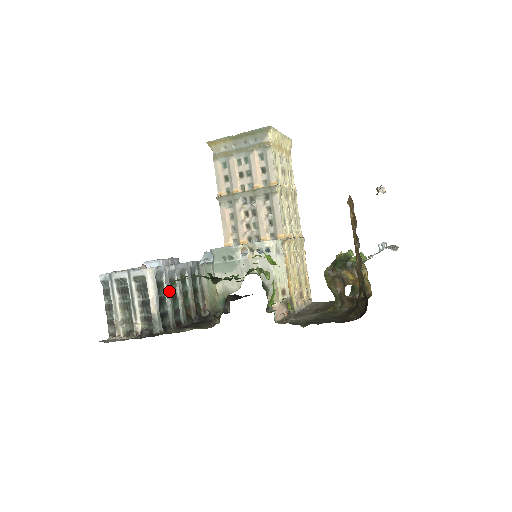
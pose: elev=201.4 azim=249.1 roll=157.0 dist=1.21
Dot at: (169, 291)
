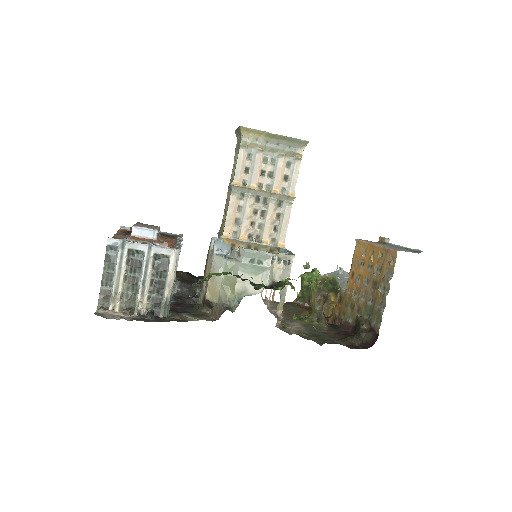
Dot at: occluded
